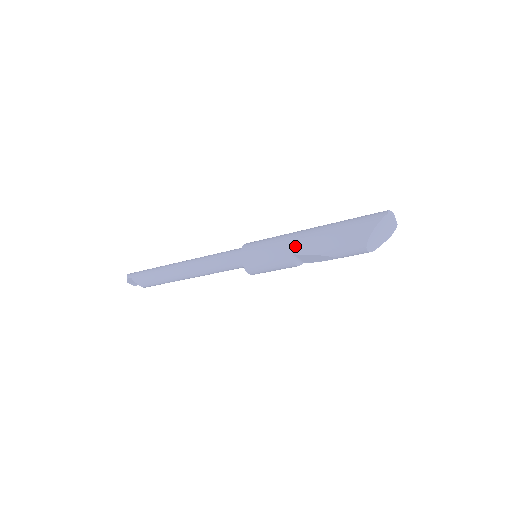
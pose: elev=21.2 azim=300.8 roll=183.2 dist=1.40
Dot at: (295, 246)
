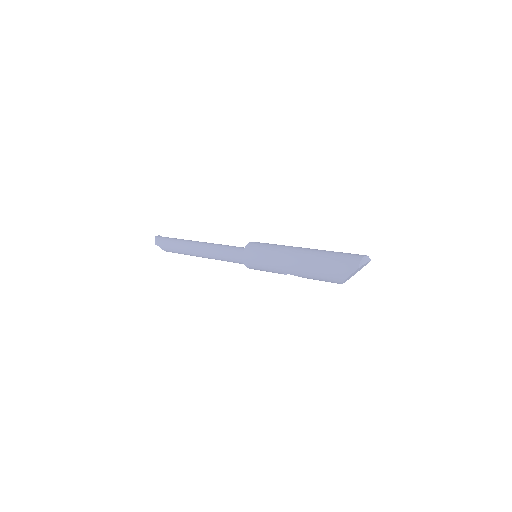
Dot at: (285, 269)
